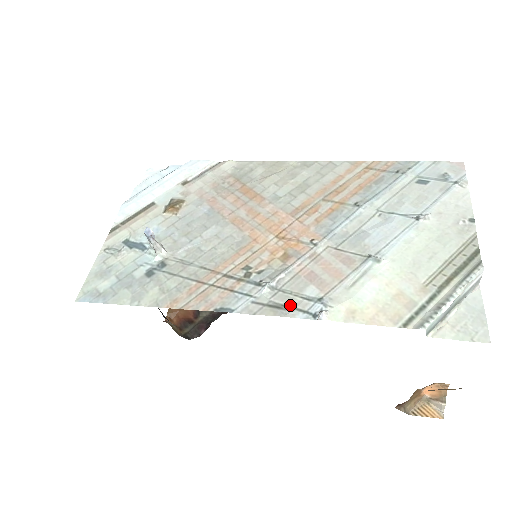
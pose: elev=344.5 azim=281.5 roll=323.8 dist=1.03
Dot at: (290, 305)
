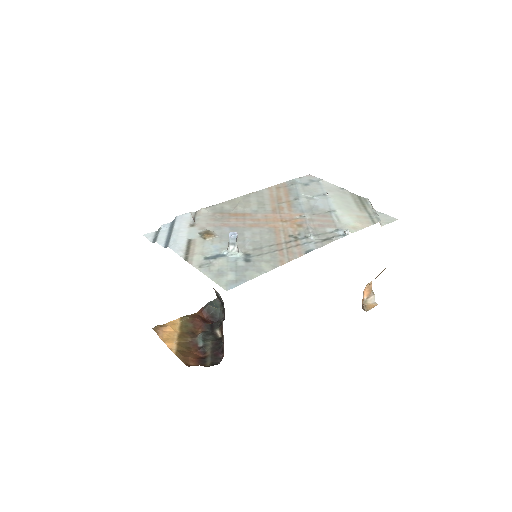
Dot at: (330, 237)
